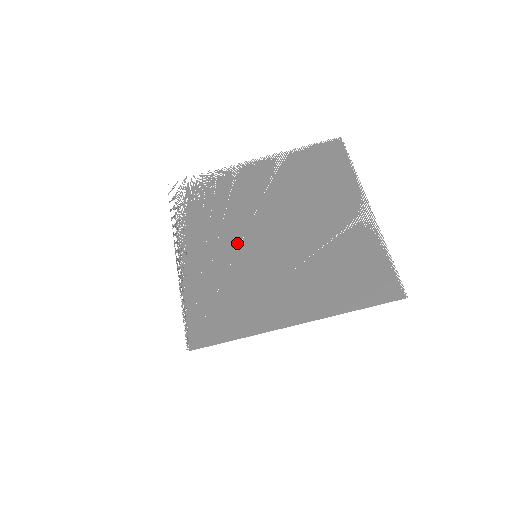
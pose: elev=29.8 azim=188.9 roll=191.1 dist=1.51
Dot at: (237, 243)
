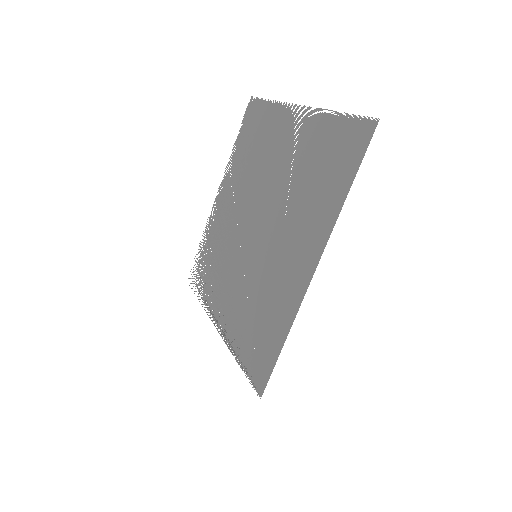
Dot at: (240, 264)
